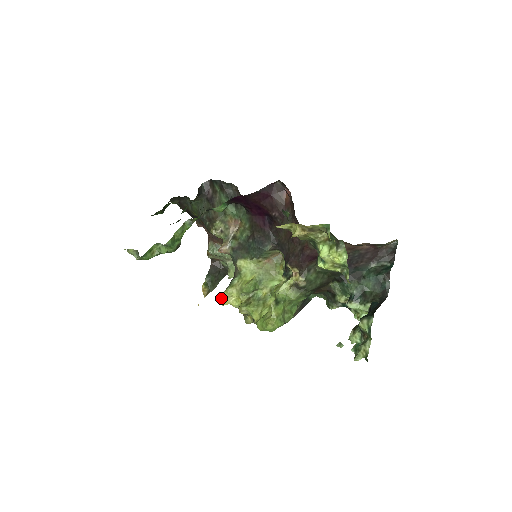
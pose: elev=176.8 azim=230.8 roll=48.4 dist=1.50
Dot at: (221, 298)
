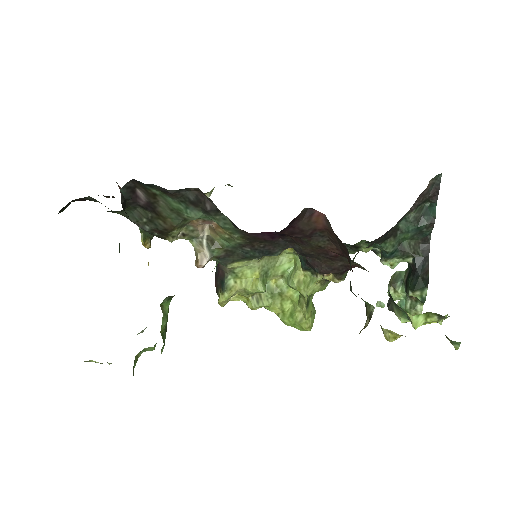
Dot at: (219, 304)
